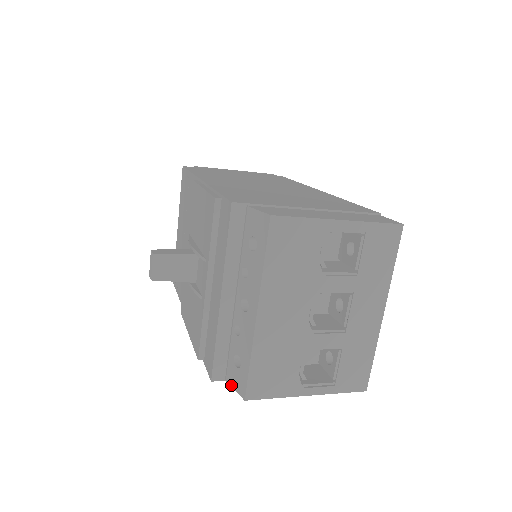
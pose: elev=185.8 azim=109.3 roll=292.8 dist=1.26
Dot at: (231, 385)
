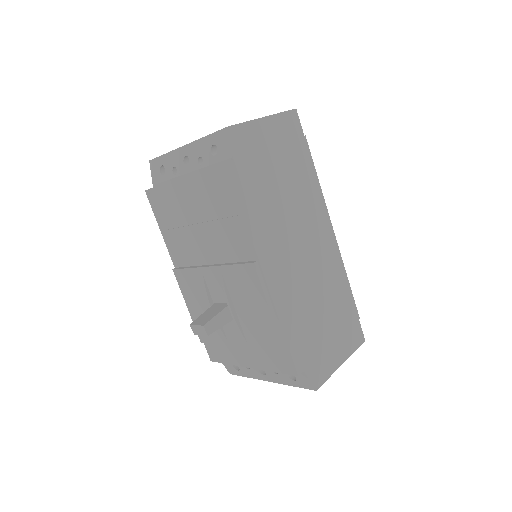
Dot at: occluded
